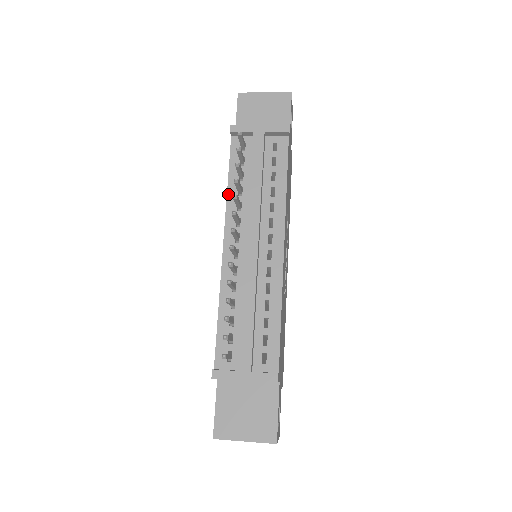
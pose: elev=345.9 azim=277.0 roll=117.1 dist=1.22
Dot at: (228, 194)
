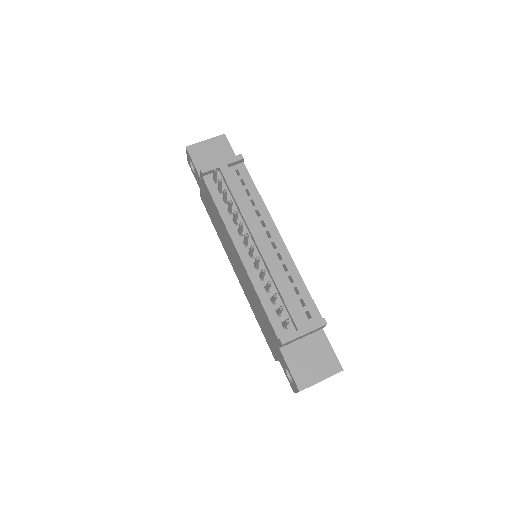
Dot at: (222, 217)
